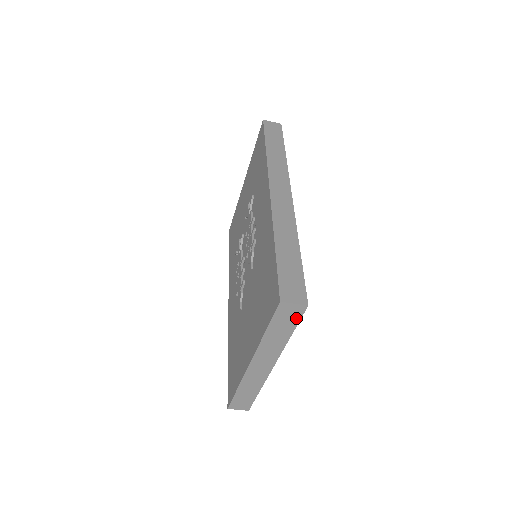
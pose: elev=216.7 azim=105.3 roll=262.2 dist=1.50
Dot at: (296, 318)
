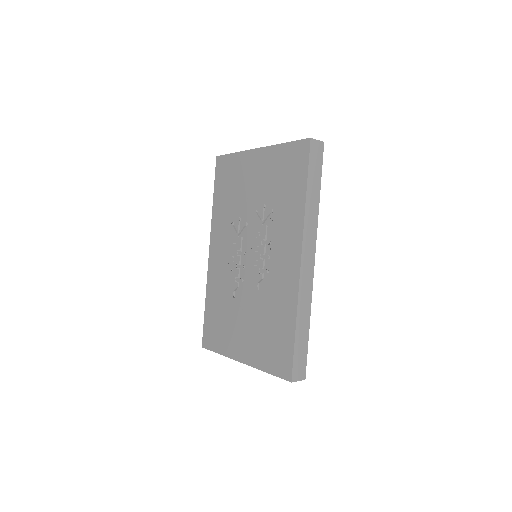
Dot at: occluded
